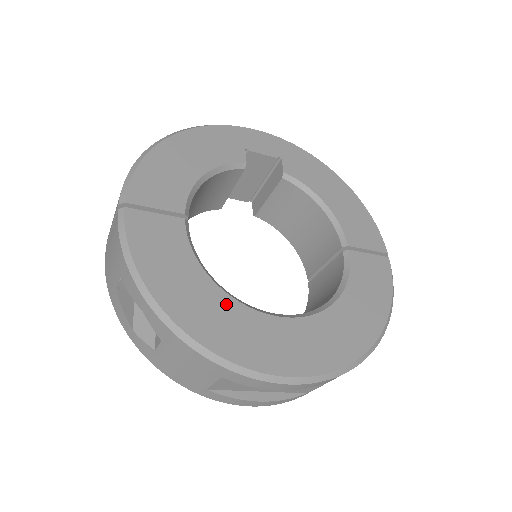
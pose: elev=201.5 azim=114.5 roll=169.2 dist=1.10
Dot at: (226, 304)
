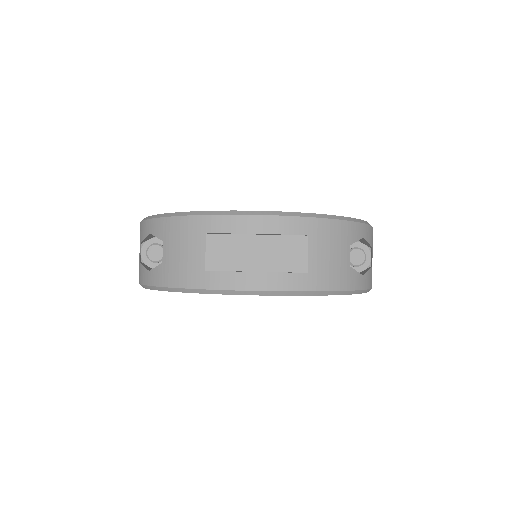
Dot at: occluded
